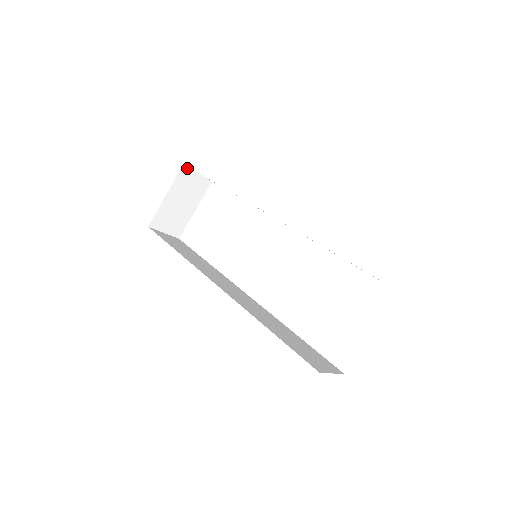
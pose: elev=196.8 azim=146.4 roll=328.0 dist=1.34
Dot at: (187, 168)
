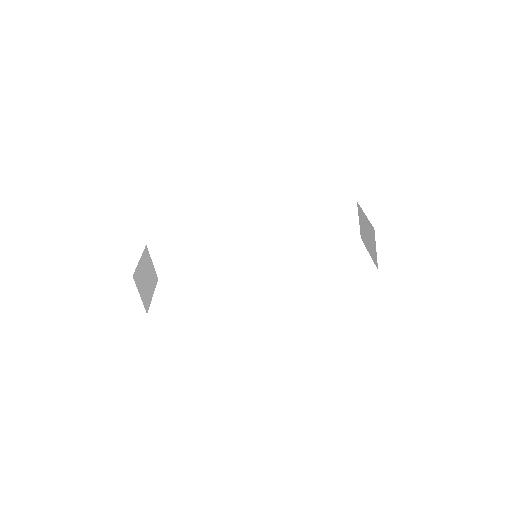
Dot at: (147, 251)
